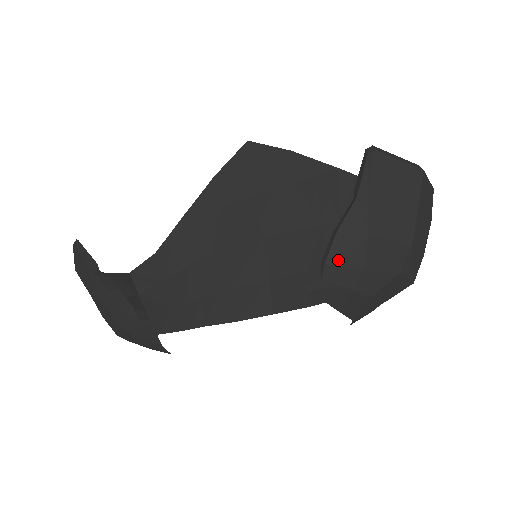
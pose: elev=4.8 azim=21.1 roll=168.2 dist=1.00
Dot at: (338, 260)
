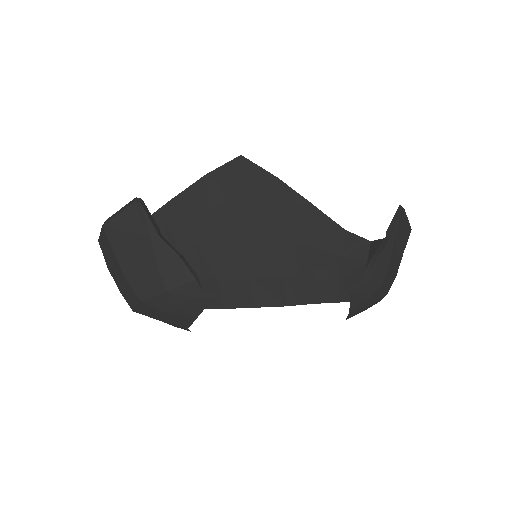
Dot at: (374, 275)
